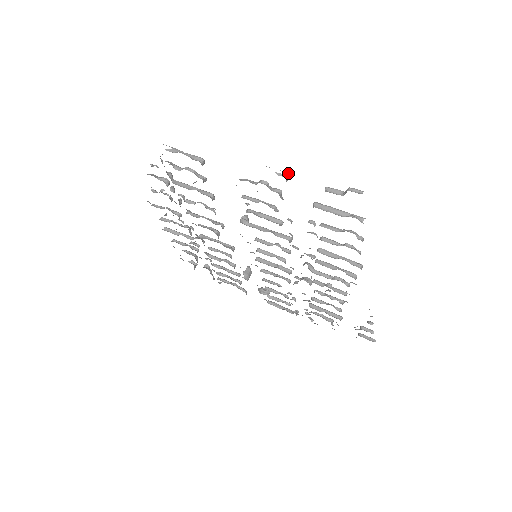
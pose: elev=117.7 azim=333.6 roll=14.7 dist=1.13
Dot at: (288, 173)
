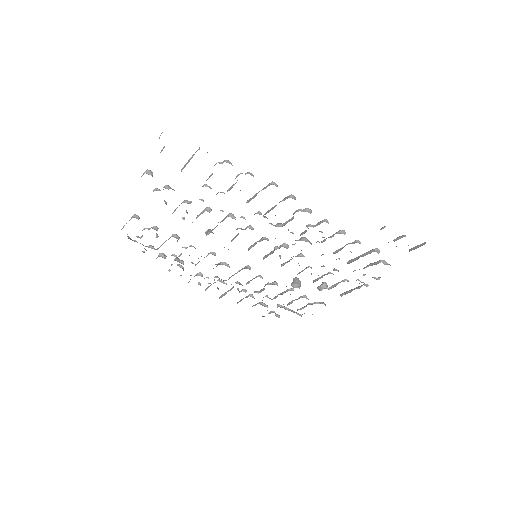
Dot at: (147, 170)
